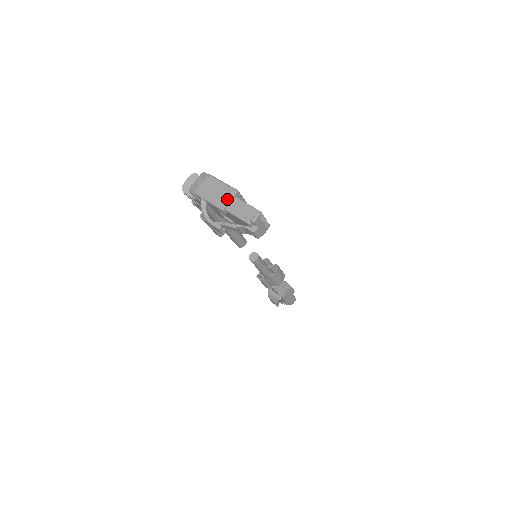
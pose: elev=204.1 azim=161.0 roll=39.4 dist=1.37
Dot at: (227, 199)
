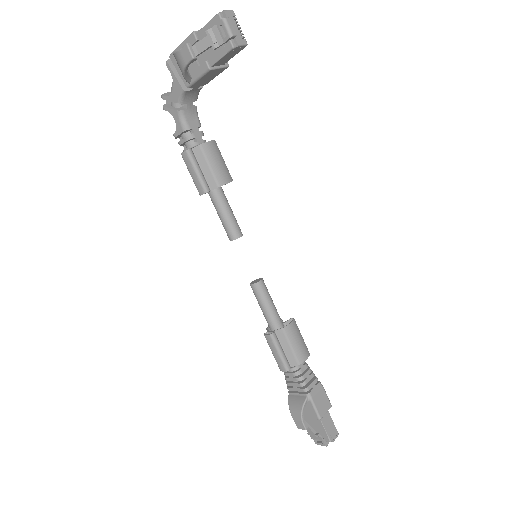
Dot at: occluded
